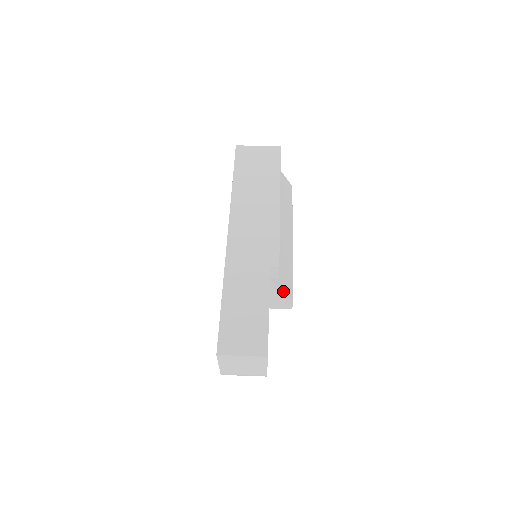
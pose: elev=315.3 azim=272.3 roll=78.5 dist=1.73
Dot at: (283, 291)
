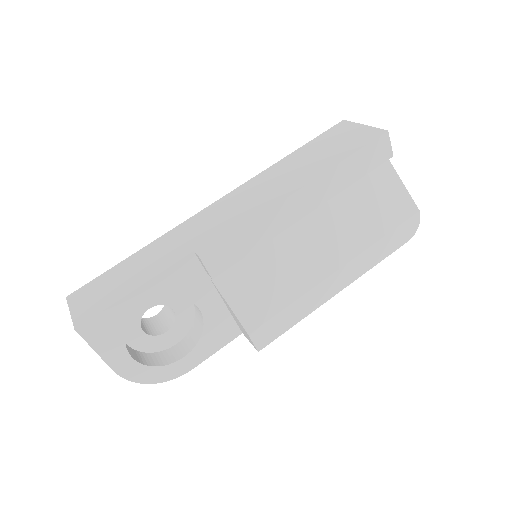
Dot at: (231, 308)
